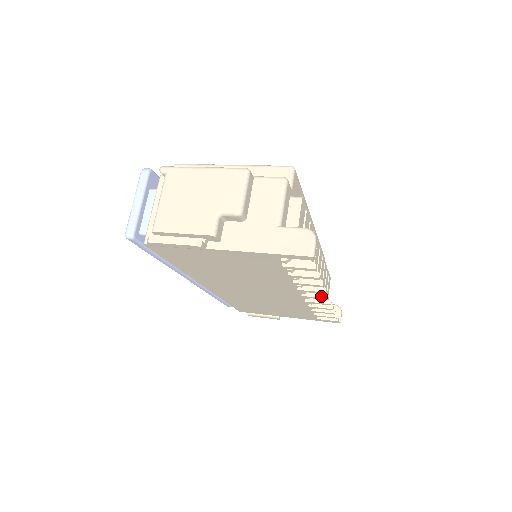
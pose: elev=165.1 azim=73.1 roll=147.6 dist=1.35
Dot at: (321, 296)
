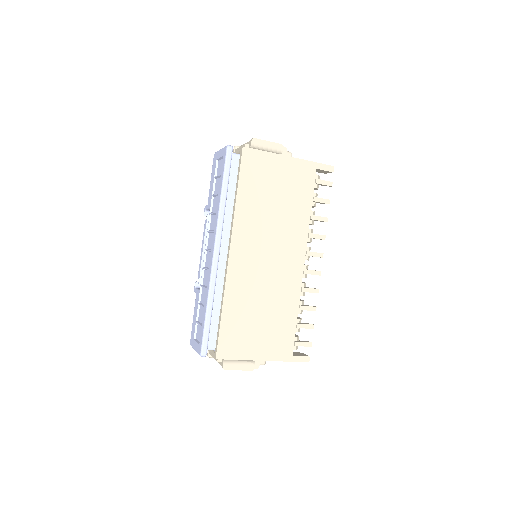
Dot at: occluded
